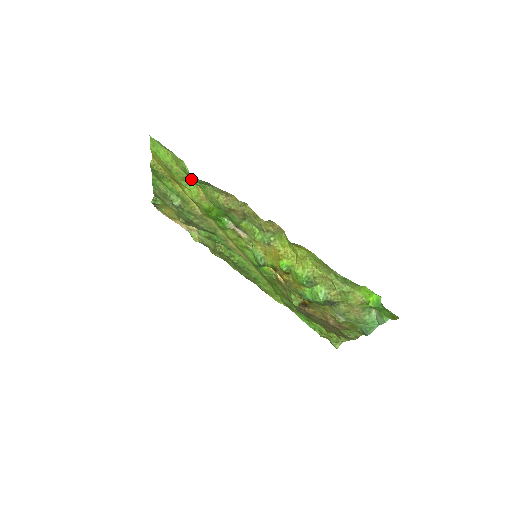
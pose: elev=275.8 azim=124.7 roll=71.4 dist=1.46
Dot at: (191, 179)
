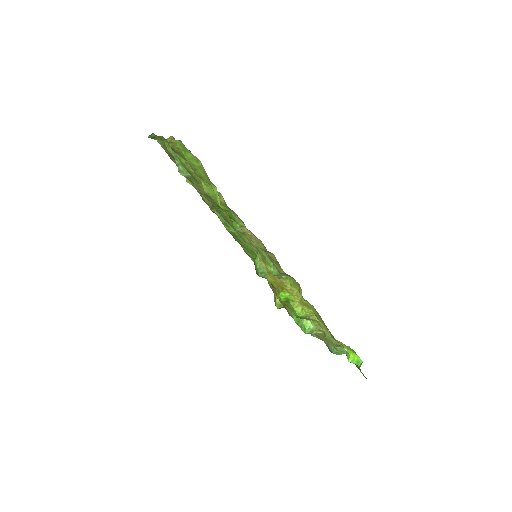
Dot at: occluded
